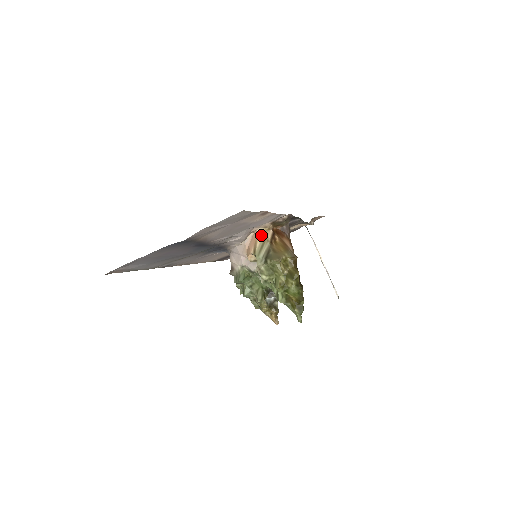
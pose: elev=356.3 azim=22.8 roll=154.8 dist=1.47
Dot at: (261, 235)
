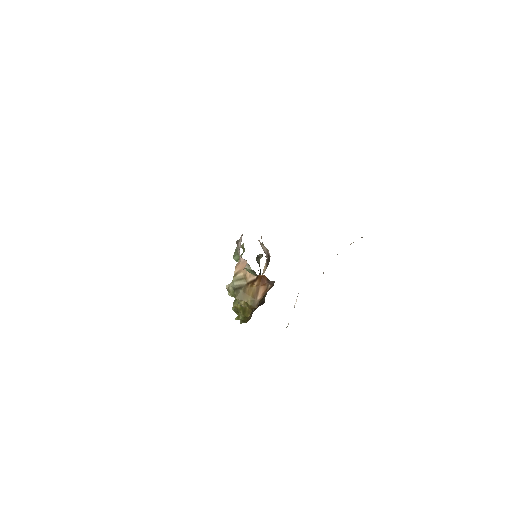
Dot at: (245, 273)
